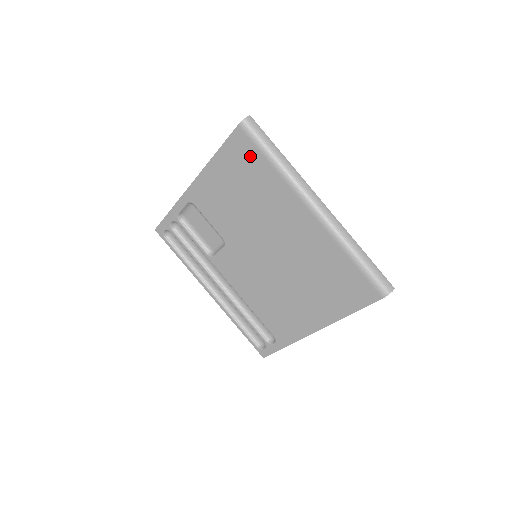
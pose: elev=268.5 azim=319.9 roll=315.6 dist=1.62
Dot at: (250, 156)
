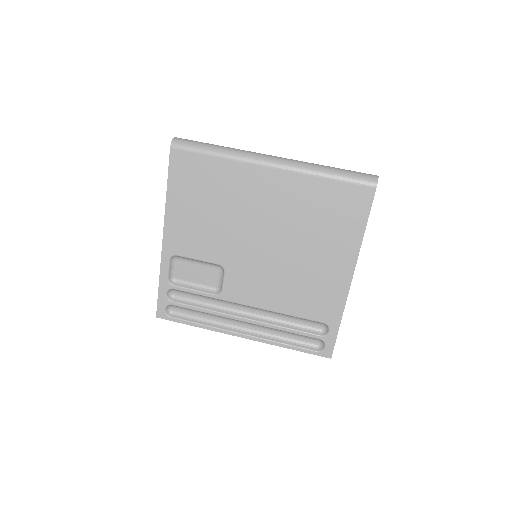
Dot at: (195, 165)
